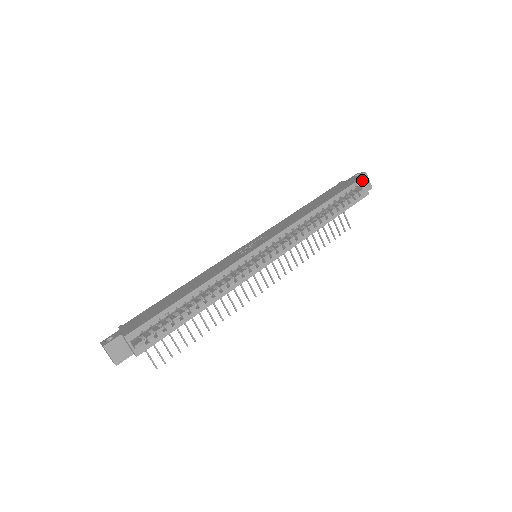
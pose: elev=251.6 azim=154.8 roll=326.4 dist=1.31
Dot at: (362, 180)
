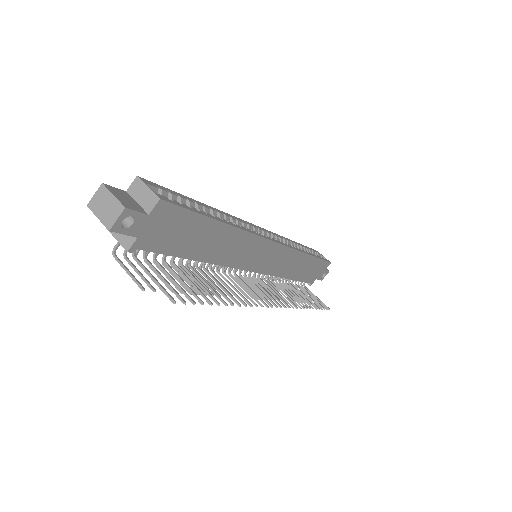
Dot at: (318, 252)
